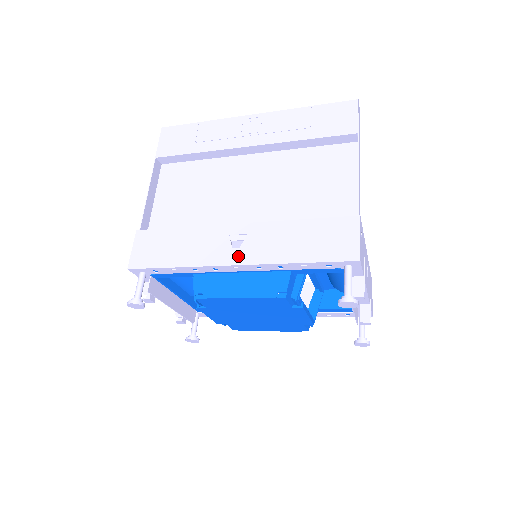
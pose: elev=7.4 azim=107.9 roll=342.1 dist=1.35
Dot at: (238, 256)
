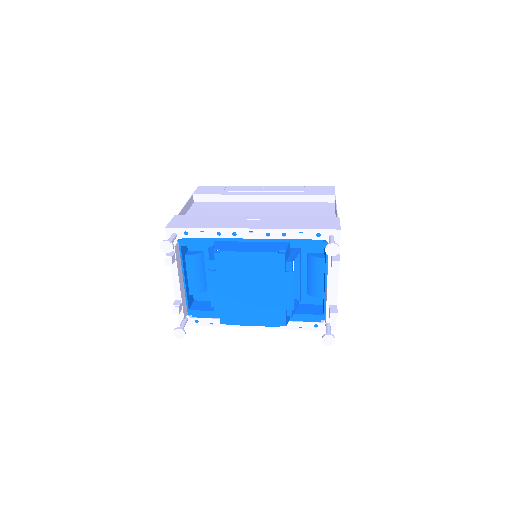
Dot at: (254, 226)
